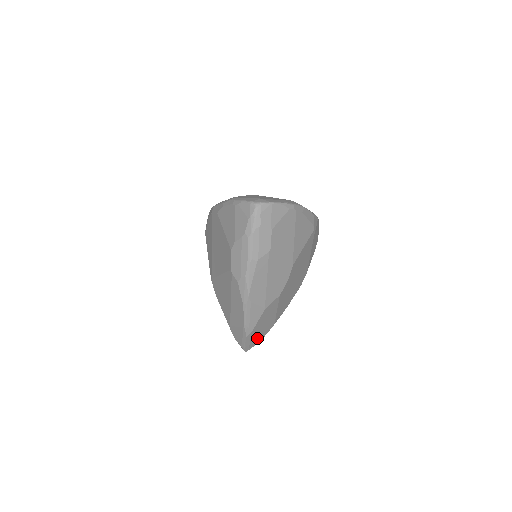
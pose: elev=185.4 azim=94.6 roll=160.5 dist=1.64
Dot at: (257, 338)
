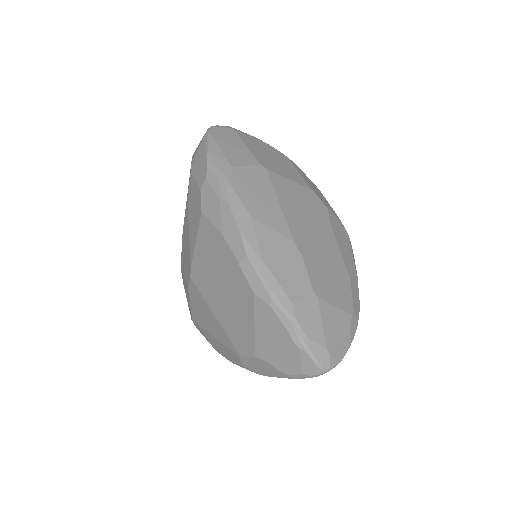
Dot at: occluded
